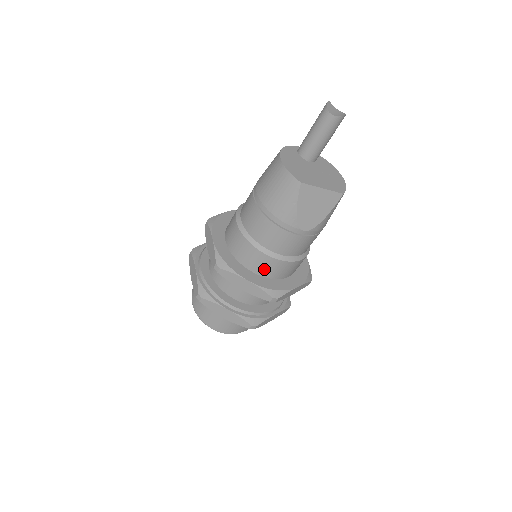
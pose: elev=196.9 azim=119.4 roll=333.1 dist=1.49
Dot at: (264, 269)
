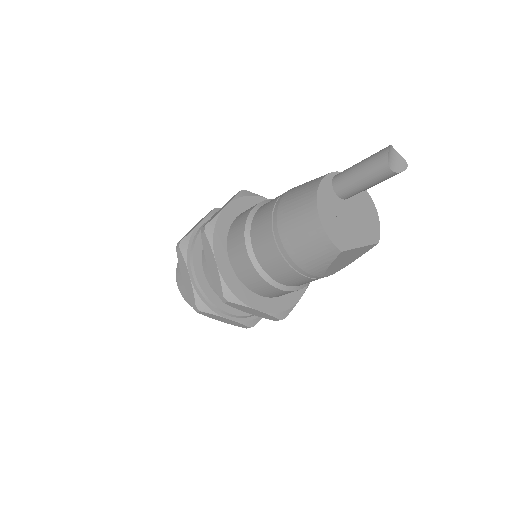
Dot at: (274, 295)
